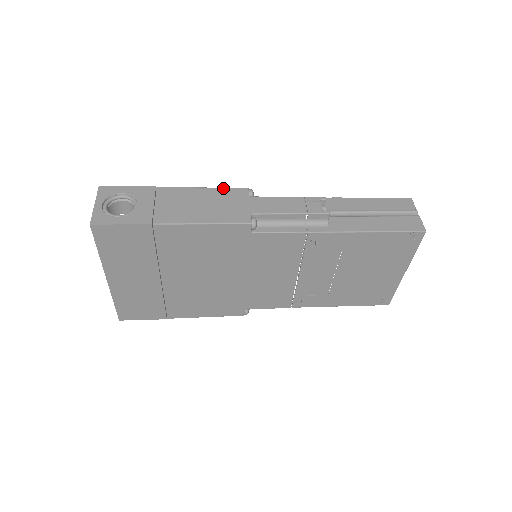
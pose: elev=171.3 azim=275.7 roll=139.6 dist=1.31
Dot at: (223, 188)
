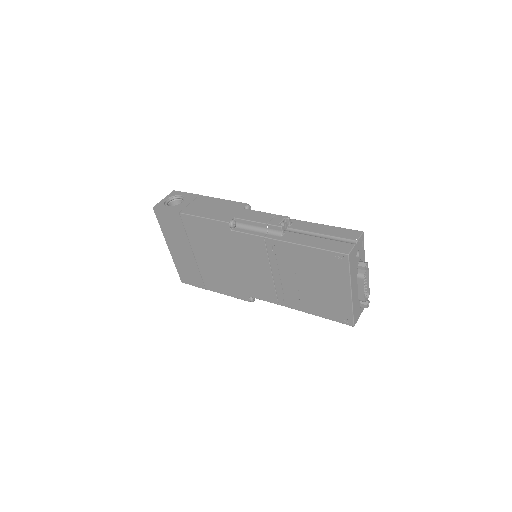
Dot at: (233, 201)
